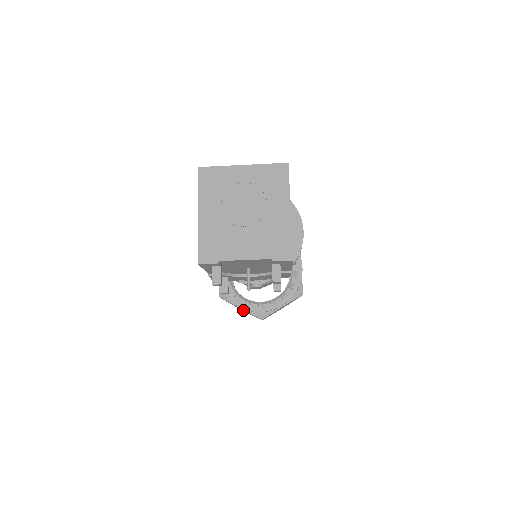
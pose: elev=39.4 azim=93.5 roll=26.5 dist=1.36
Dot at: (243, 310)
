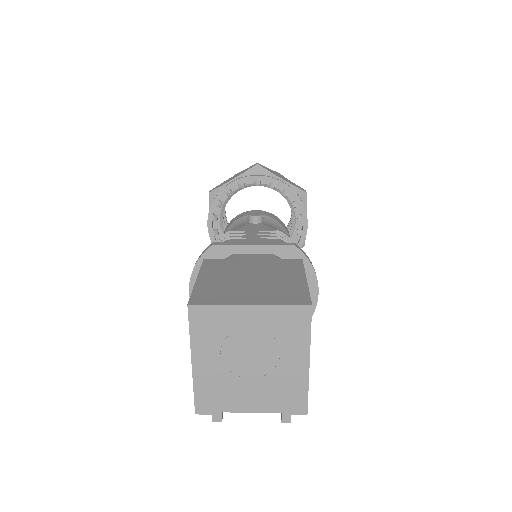
Dot at: occluded
